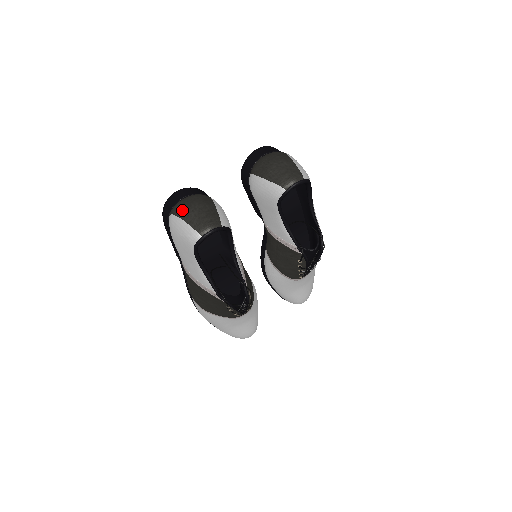
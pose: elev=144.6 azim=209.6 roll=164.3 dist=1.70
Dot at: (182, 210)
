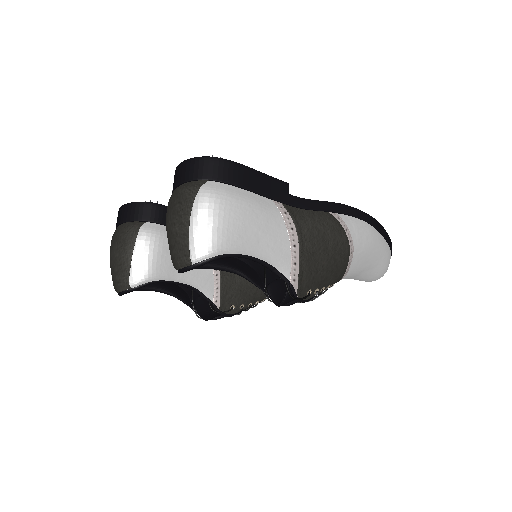
Dot at: (110, 249)
